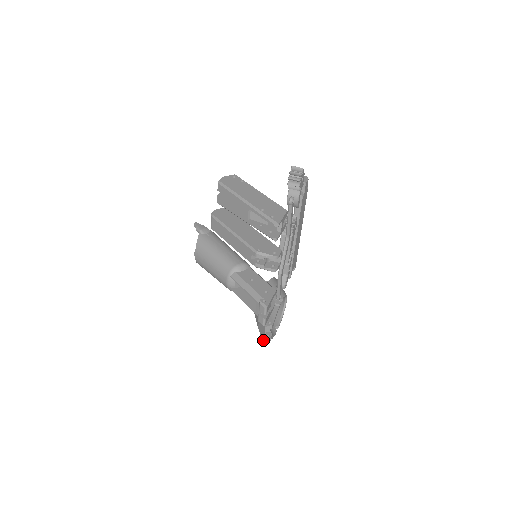
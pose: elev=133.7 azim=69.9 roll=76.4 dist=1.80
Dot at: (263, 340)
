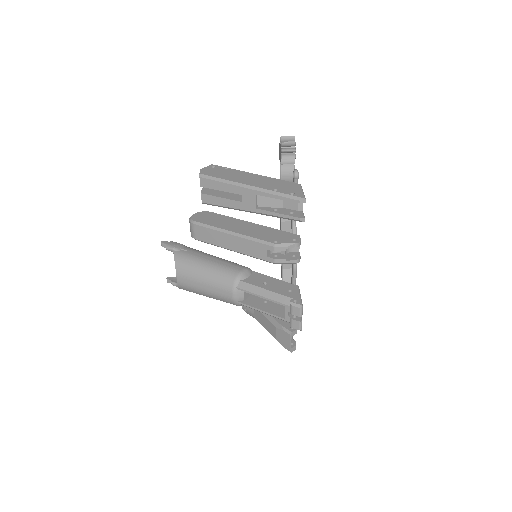
Dot at: occluded
